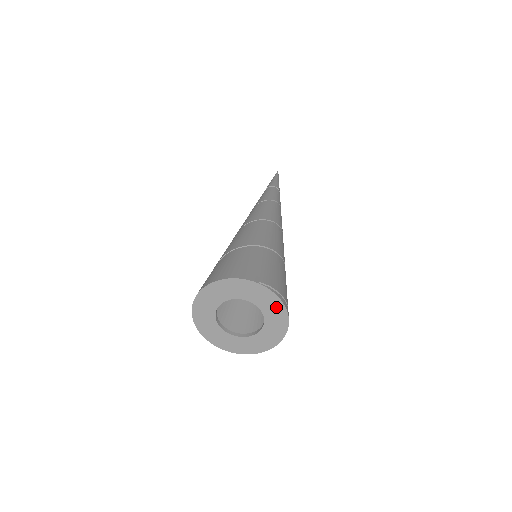
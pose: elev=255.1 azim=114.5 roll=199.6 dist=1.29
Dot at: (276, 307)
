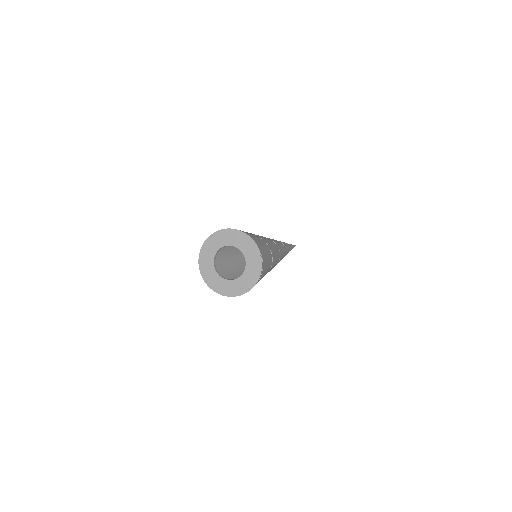
Dot at: (254, 276)
